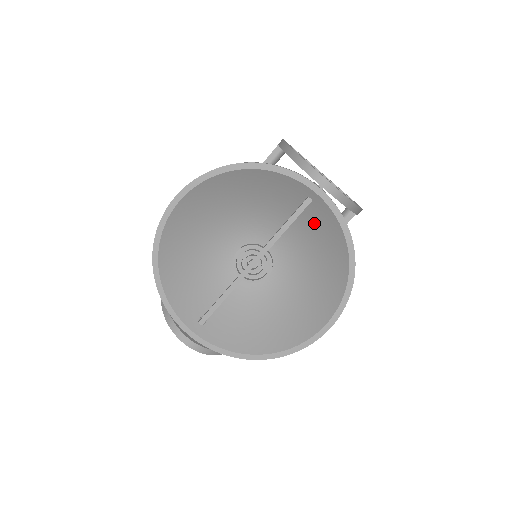
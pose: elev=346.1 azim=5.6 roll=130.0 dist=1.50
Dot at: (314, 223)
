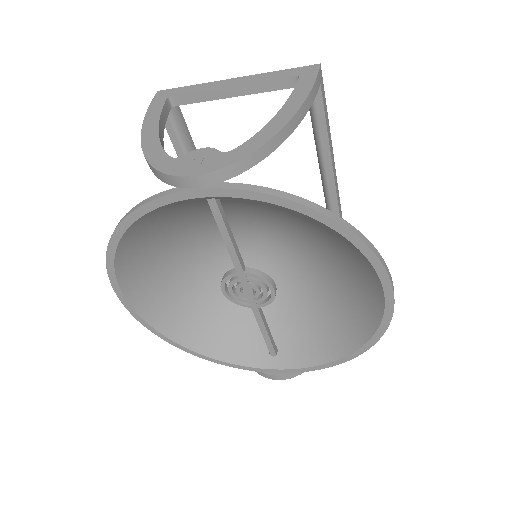
Dot at: (254, 203)
